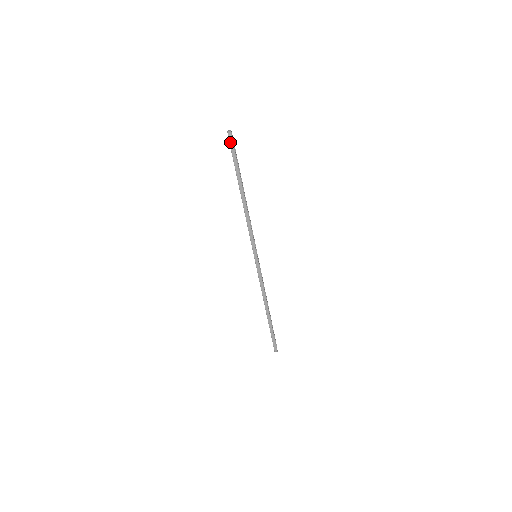
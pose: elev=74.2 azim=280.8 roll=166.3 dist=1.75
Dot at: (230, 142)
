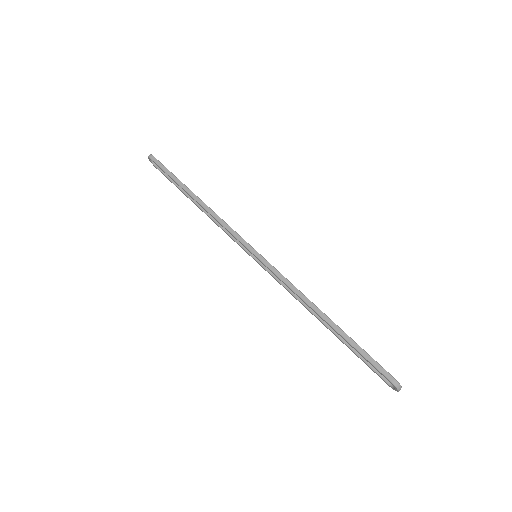
Dot at: (152, 159)
